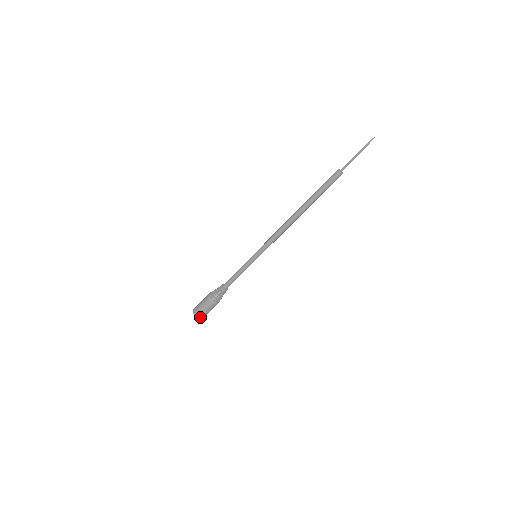
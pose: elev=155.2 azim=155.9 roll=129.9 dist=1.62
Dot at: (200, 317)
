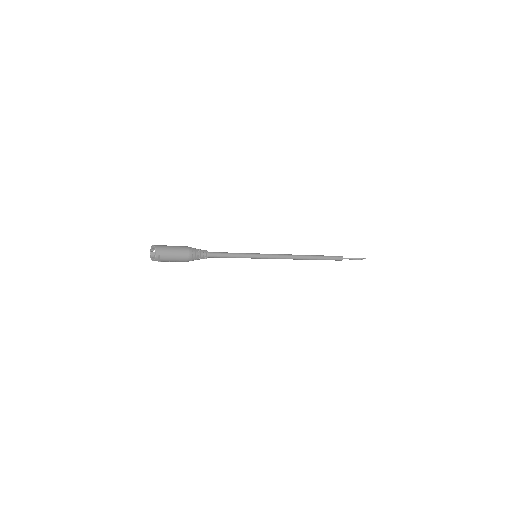
Dot at: (157, 257)
